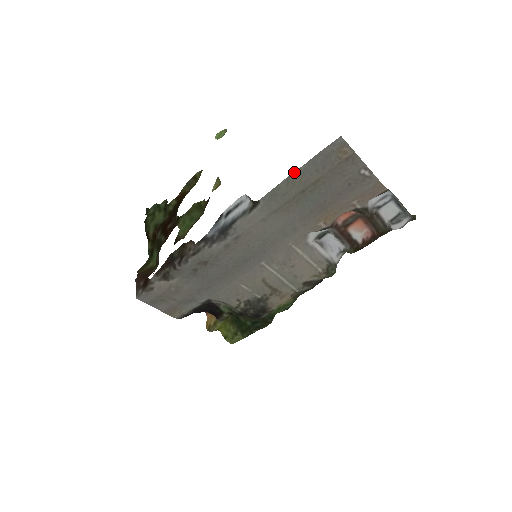
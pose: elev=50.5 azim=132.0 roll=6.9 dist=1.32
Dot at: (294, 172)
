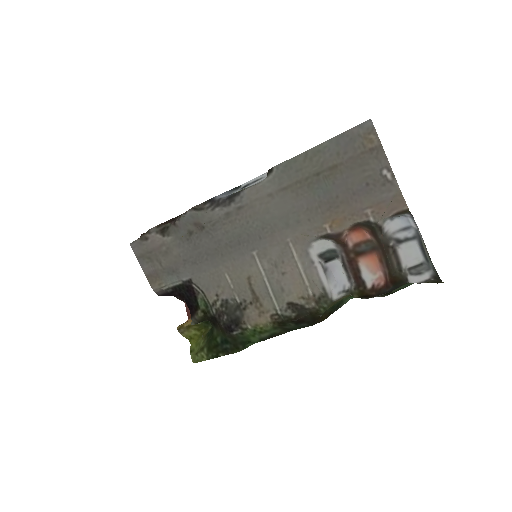
Dot at: (315, 147)
